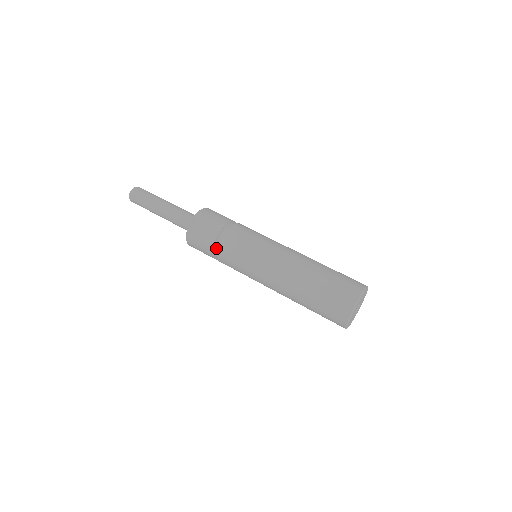
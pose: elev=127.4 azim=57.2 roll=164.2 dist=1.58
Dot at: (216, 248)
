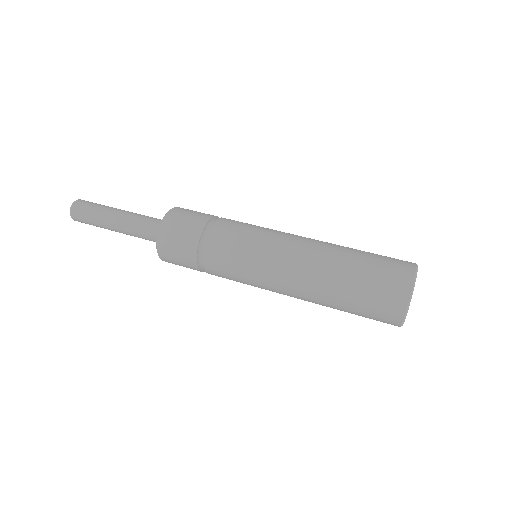
Dot at: (201, 252)
